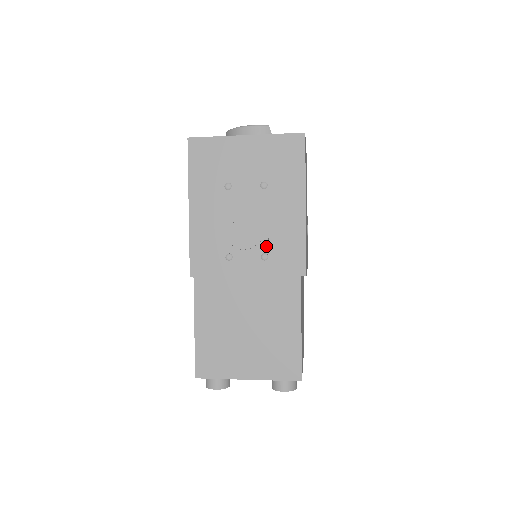
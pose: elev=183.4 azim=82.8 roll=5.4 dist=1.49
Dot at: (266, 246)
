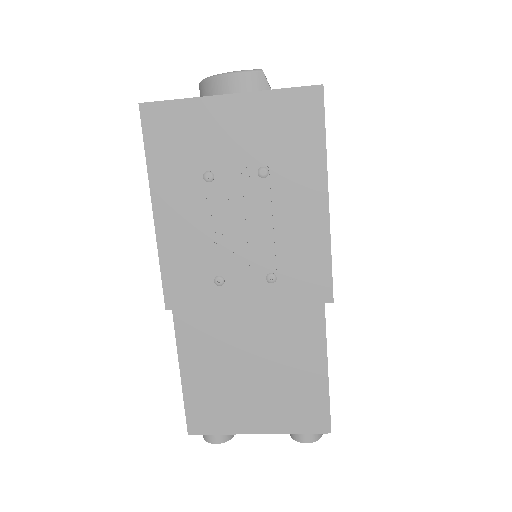
Dot at: (272, 263)
